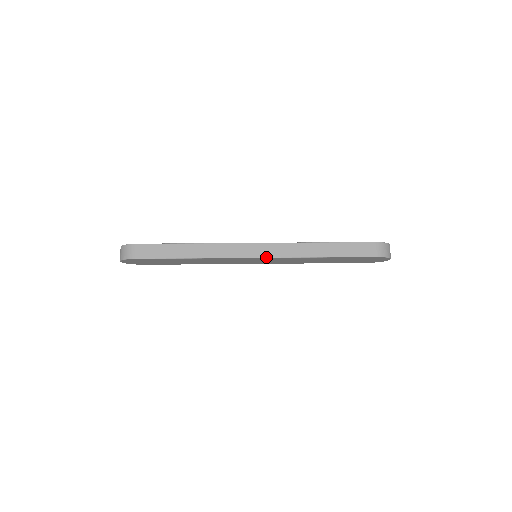
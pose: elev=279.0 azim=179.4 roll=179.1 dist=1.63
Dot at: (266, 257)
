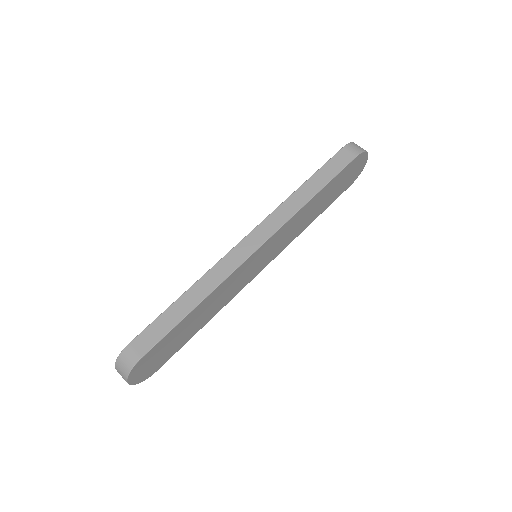
Dot at: (266, 240)
